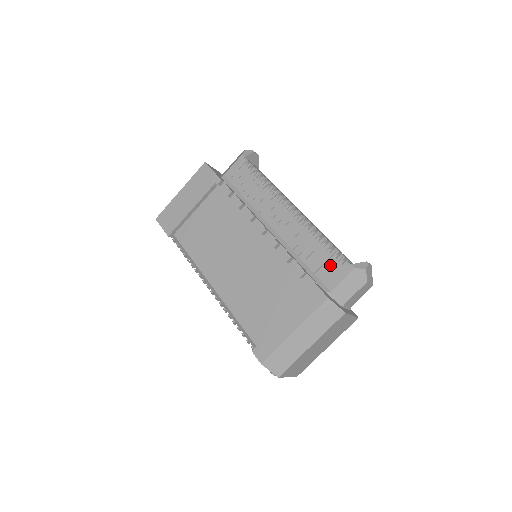
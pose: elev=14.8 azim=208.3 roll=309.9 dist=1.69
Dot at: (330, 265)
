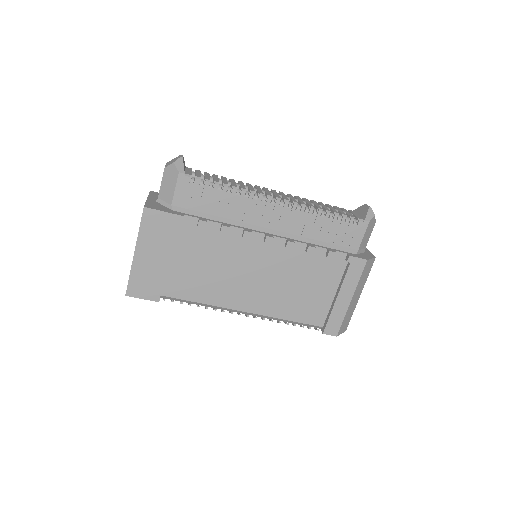
Dot at: (347, 231)
